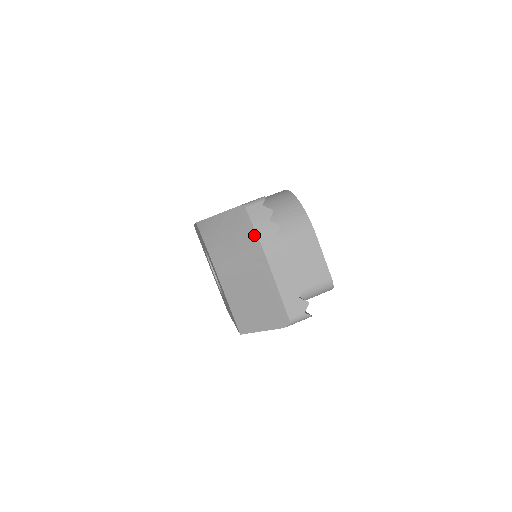
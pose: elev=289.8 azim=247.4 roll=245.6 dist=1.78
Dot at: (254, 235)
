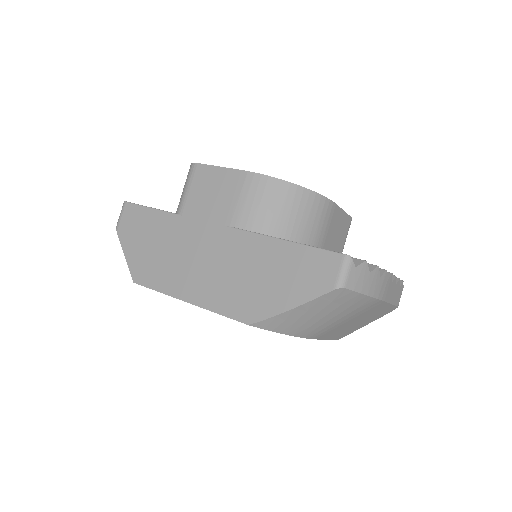
Dot at: (366, 298)
